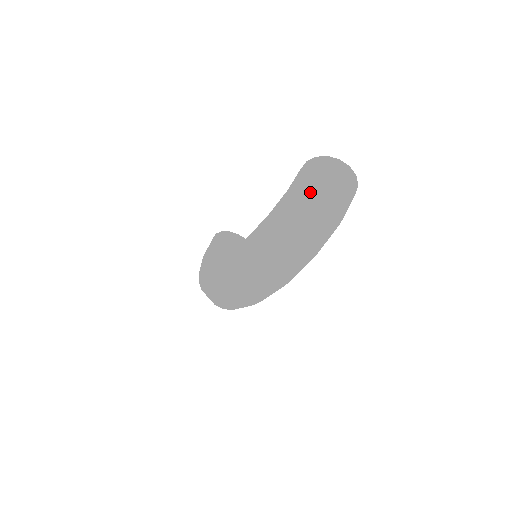
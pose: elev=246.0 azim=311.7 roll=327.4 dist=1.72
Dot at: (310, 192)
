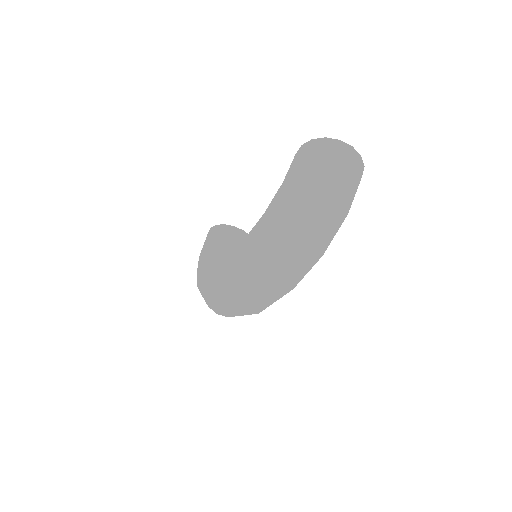
Dot at: (309, 185)
